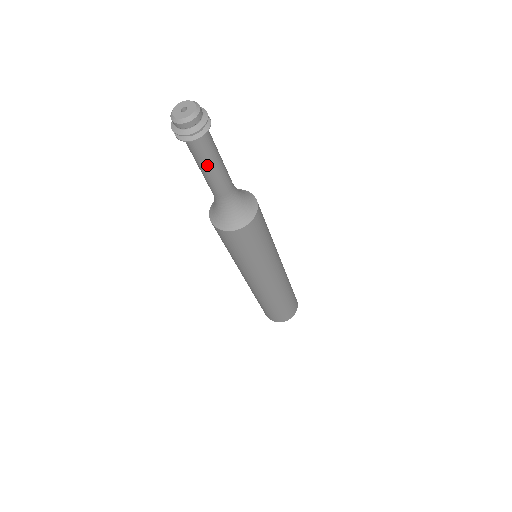
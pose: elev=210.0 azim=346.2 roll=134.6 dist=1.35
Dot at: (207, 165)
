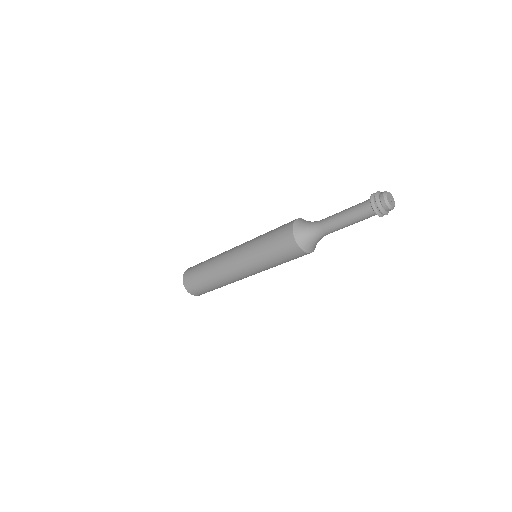
Dot at: occluded
